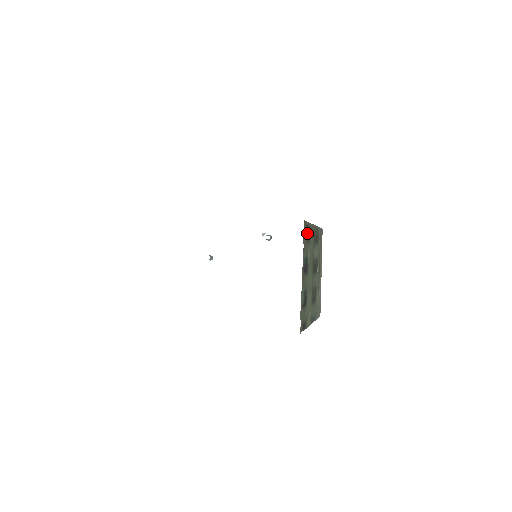
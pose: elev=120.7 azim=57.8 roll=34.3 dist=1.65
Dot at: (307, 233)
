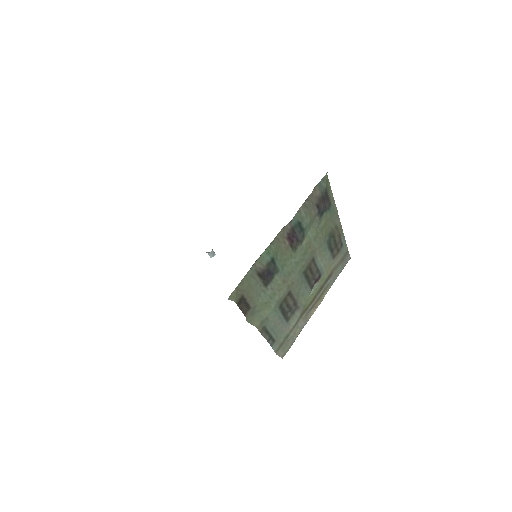
Dot at: (322, 198)
